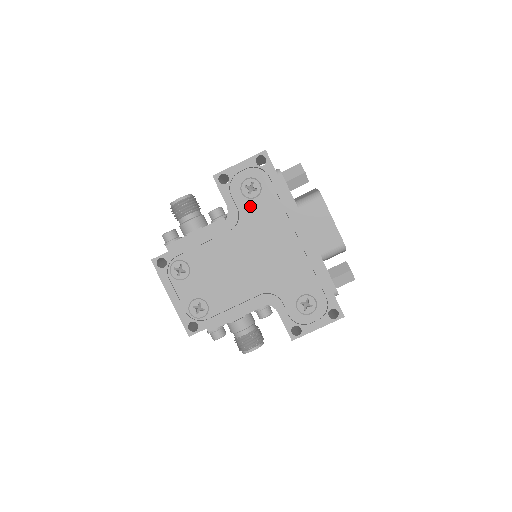
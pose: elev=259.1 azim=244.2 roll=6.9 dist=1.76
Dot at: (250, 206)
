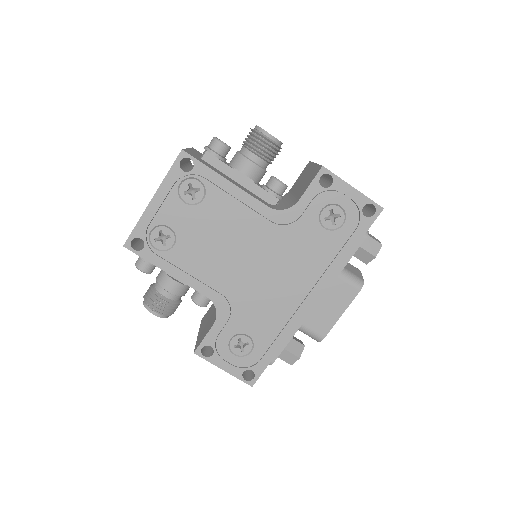
Dot at: (312, 228)
